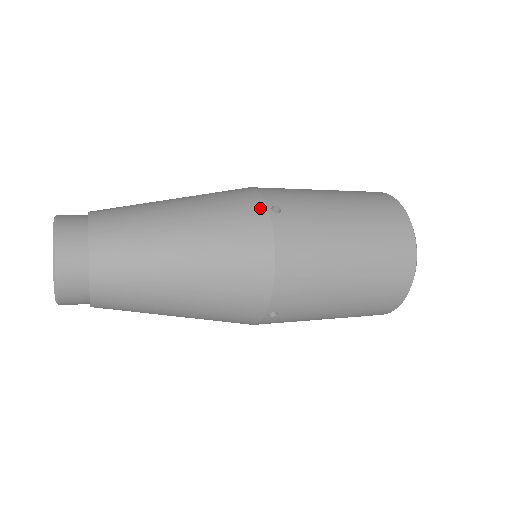
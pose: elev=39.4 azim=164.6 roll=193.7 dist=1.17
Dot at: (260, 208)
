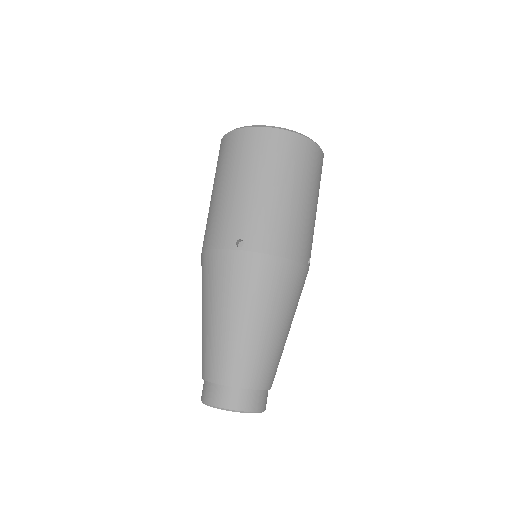
Dot at: occluded
